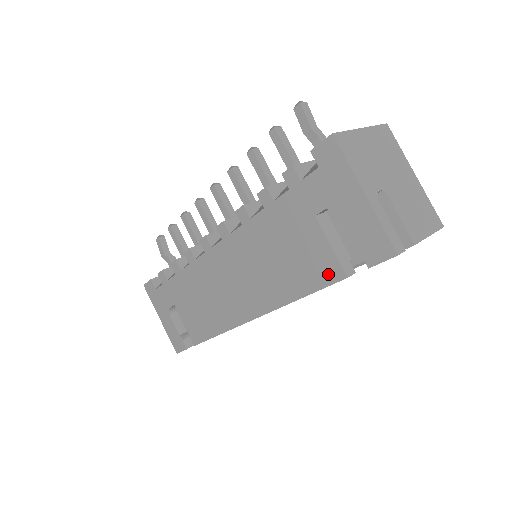
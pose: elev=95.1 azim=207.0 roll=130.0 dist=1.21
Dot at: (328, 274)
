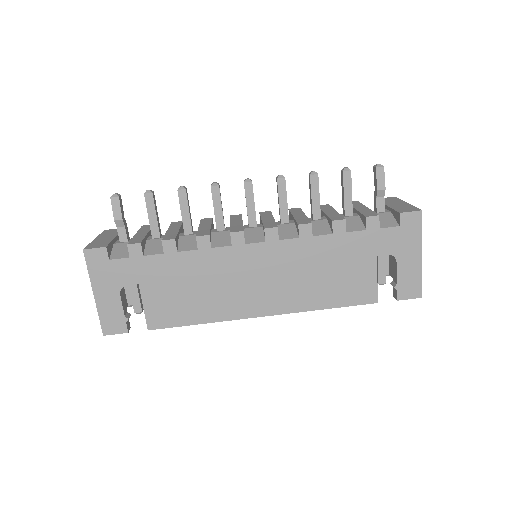
Dot at: (363, 297)
